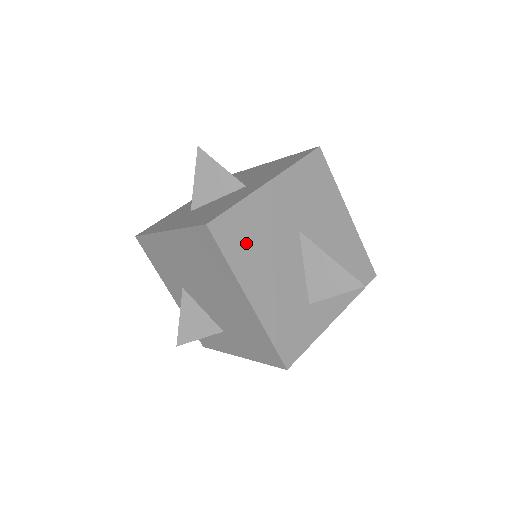
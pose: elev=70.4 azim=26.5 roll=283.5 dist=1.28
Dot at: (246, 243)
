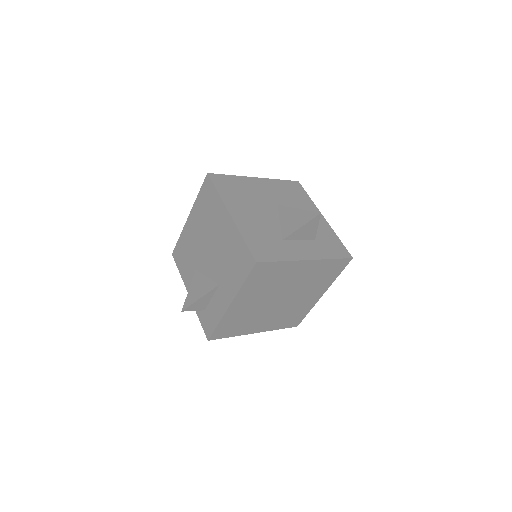
Dot at: (234, 191)
